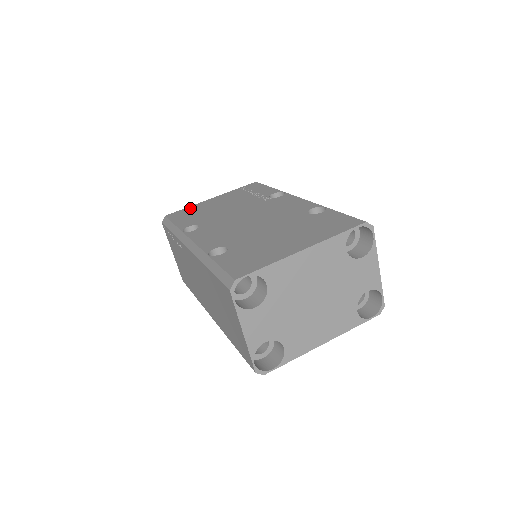
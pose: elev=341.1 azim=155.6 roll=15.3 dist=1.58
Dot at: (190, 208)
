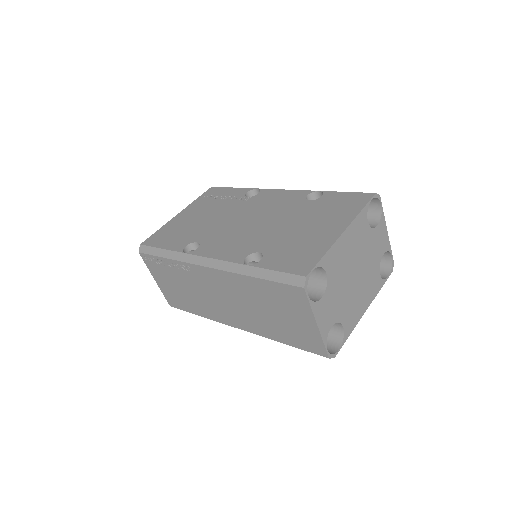
Dot at: (164, 229)
